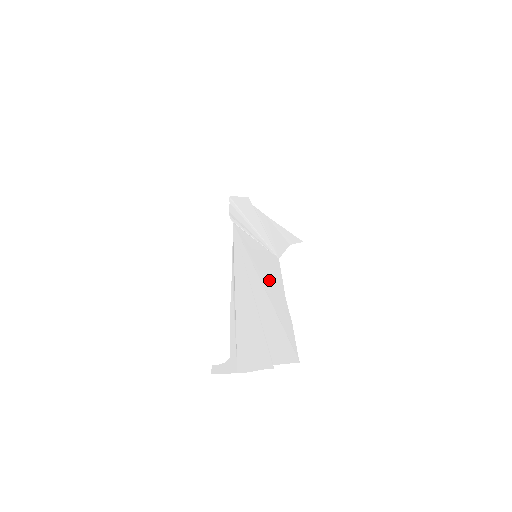
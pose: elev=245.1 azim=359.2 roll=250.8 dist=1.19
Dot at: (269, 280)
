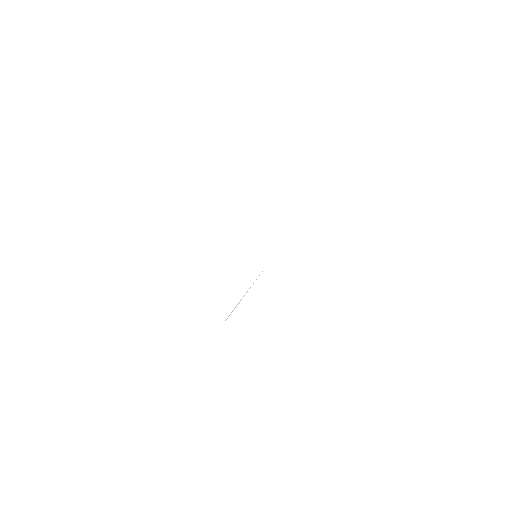
Dot at: occluded
